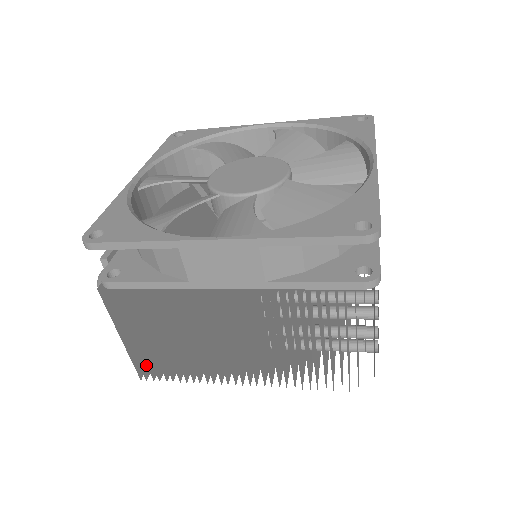
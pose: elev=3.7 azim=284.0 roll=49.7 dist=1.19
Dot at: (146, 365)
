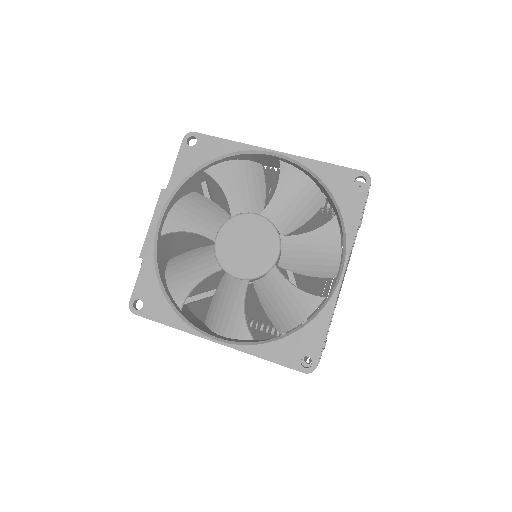
Dot at: occluded
